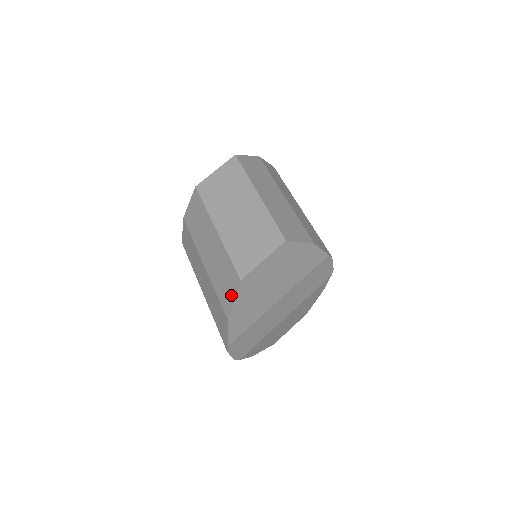
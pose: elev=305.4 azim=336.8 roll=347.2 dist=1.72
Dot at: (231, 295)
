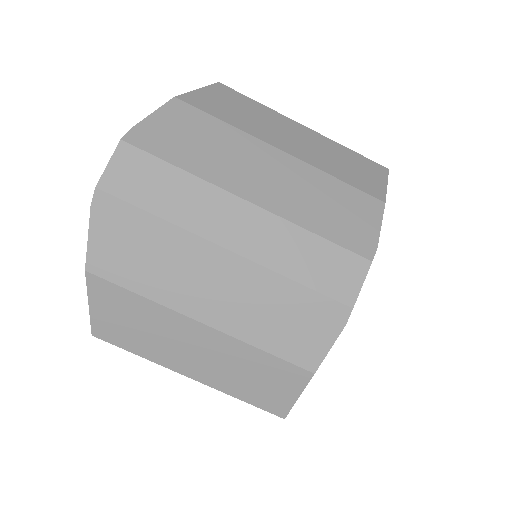
Dot at: occluded
